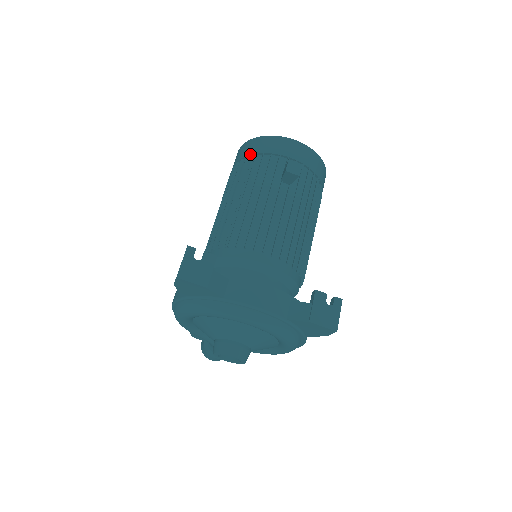
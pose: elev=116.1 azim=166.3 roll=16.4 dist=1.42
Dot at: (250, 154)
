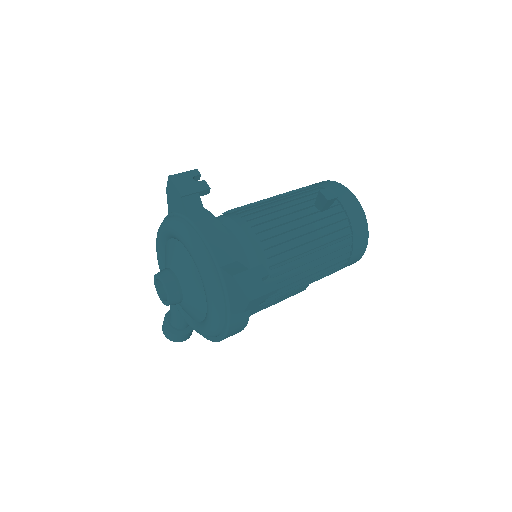
Dot at: (310, 185)
